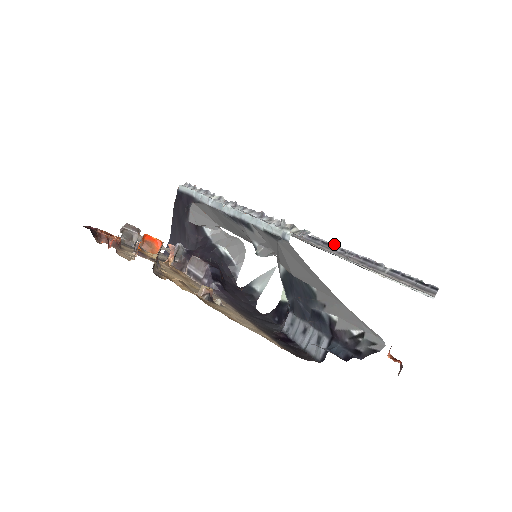
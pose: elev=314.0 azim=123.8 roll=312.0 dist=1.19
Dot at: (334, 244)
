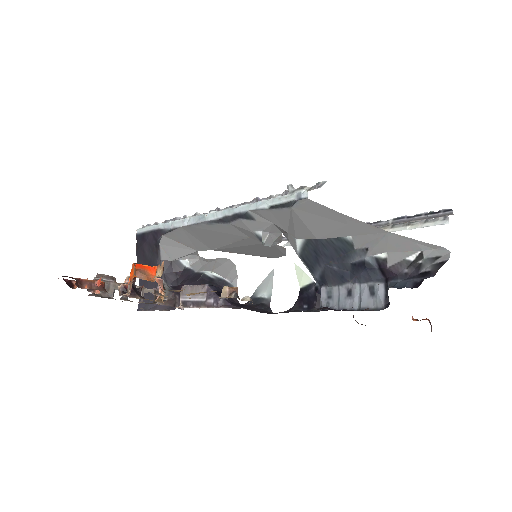
Dot at: occluded
